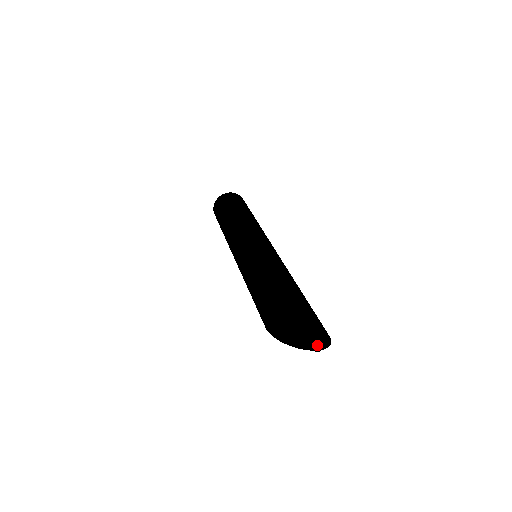
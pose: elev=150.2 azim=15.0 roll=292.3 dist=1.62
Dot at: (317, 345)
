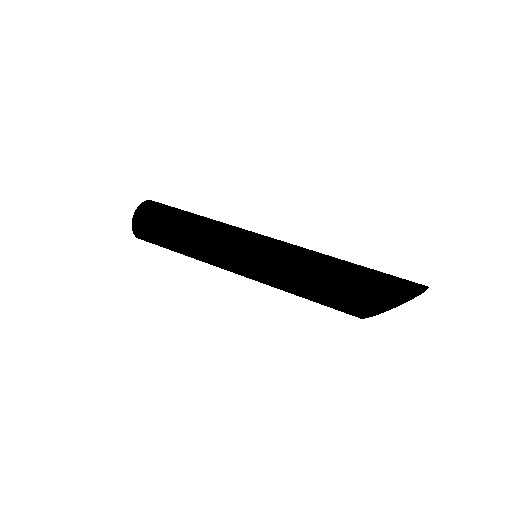
Dot at: (411, 298)
